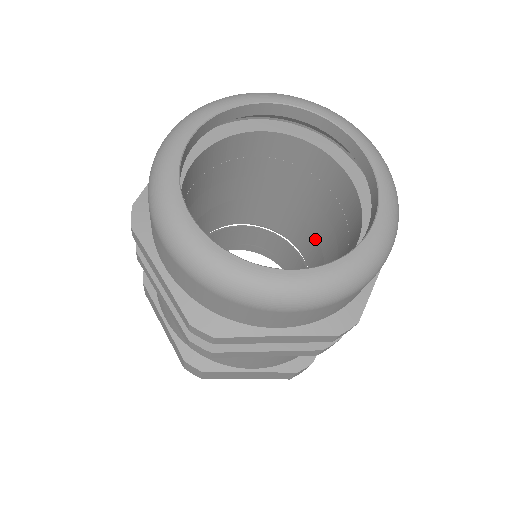
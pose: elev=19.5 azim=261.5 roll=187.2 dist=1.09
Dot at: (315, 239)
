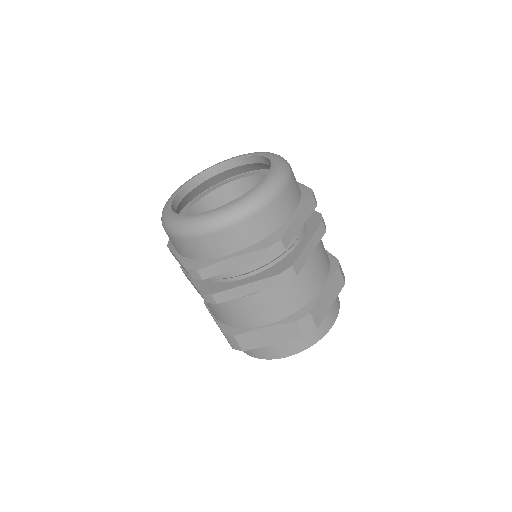
Dot at: occluded
